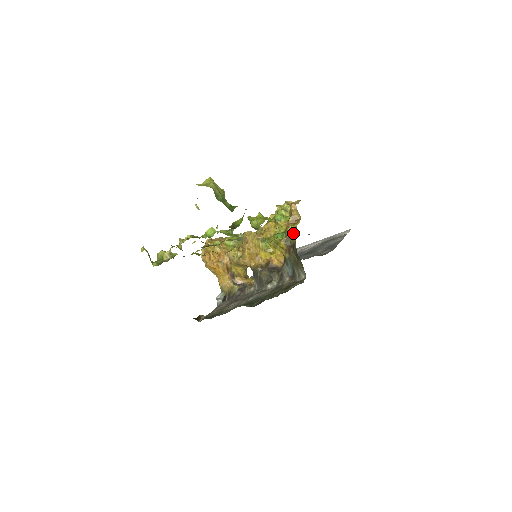
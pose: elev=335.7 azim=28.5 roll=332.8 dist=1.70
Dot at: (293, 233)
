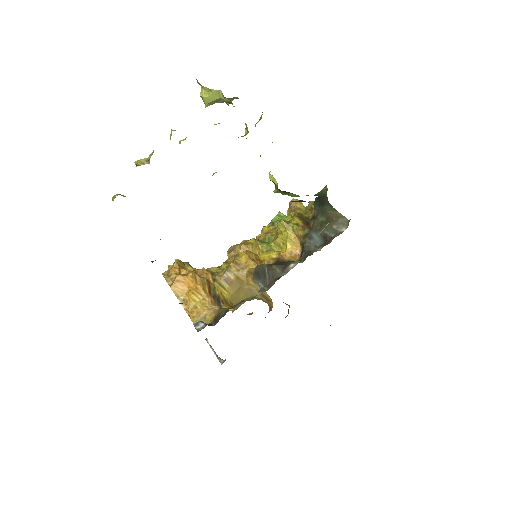
Dot at: (306, 212)
